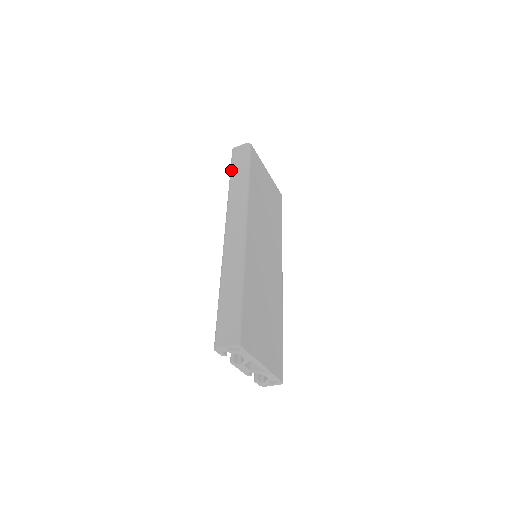
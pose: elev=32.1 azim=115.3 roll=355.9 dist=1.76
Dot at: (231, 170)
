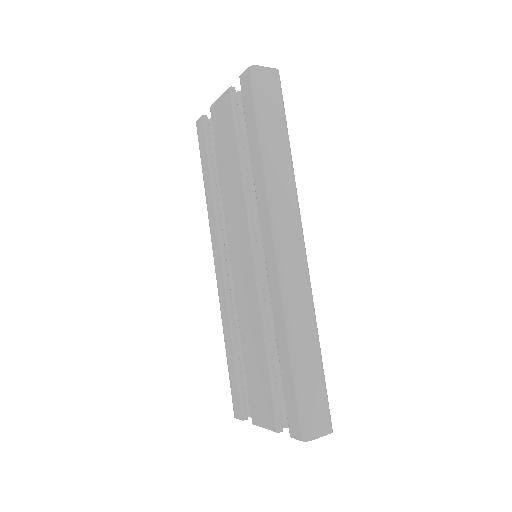
Dot at: (263, 117)
